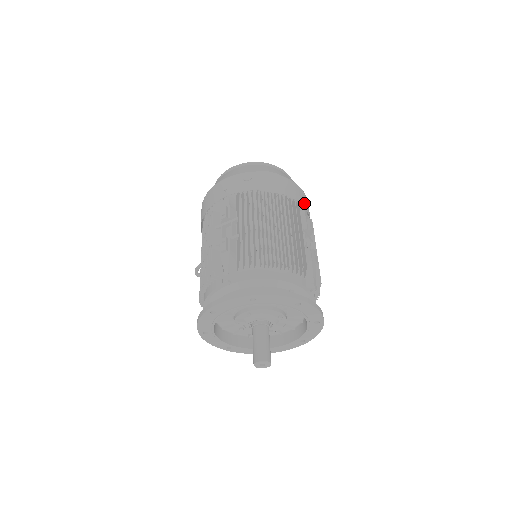
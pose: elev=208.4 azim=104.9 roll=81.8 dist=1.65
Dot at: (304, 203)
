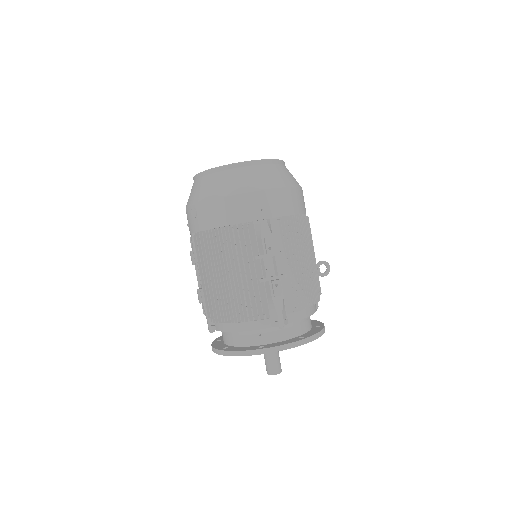
Dot at: (260, 212)
